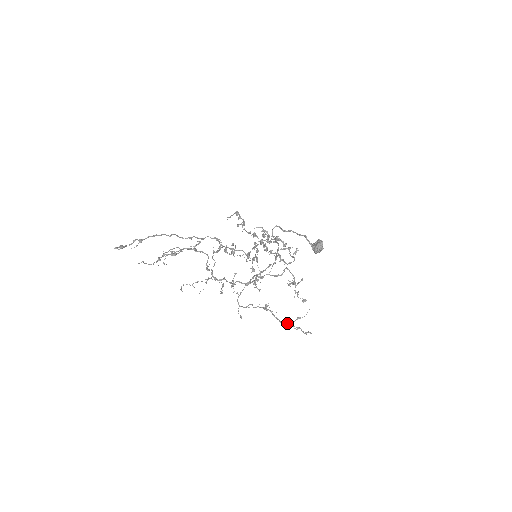
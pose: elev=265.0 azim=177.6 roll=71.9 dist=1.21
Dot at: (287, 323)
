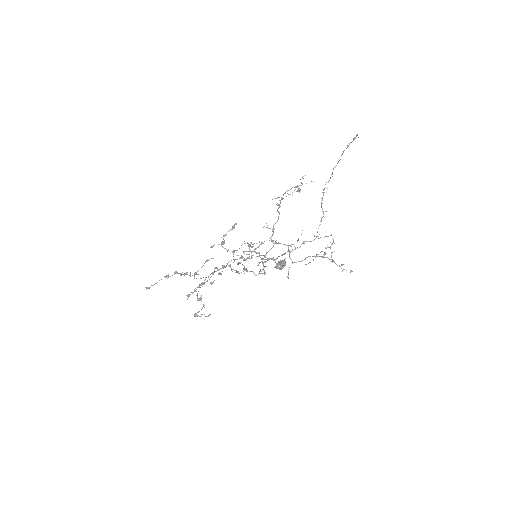
Dot at: (339, 266)
